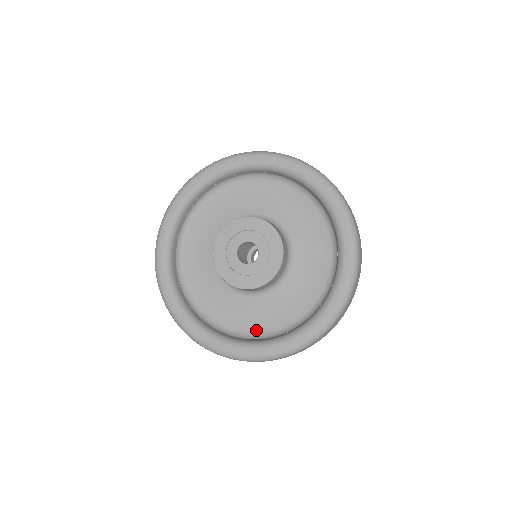
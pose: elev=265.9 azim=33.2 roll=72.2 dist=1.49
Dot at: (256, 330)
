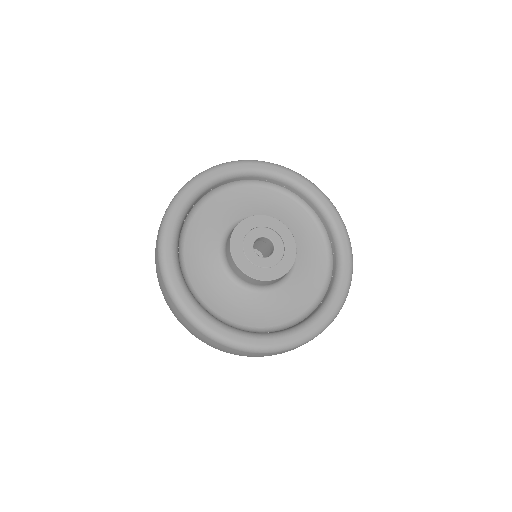
Dot at: (315, 294)
